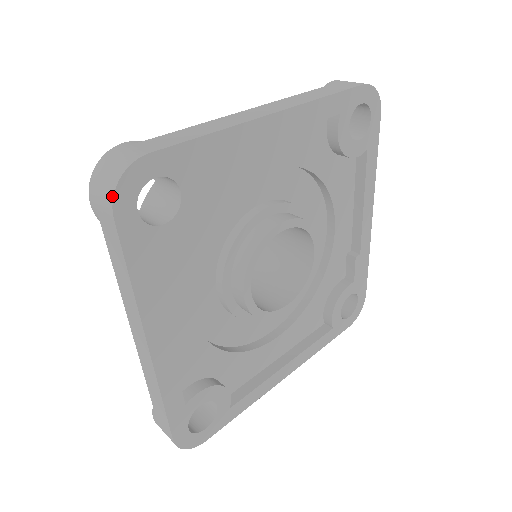
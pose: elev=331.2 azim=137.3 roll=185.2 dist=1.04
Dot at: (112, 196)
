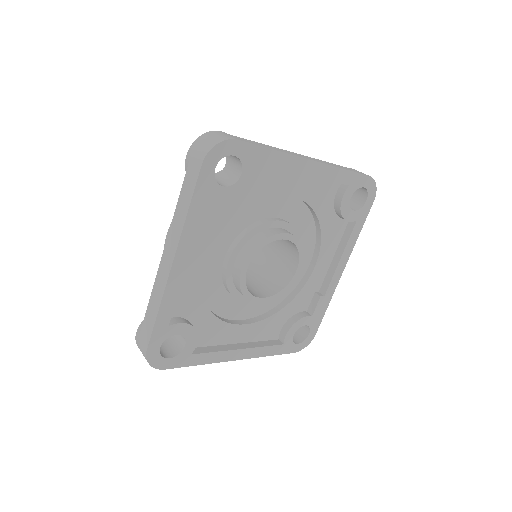
Dot at: (208, 151)
